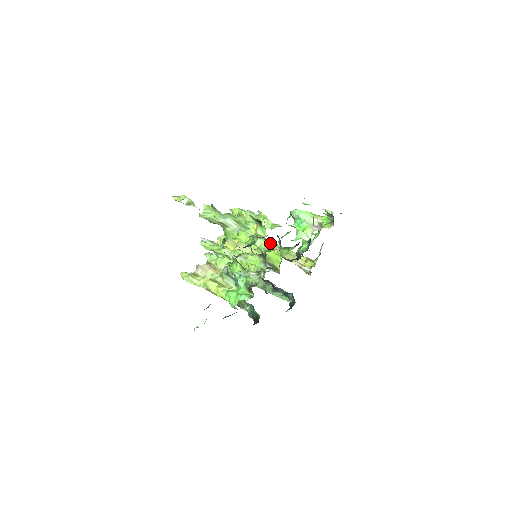
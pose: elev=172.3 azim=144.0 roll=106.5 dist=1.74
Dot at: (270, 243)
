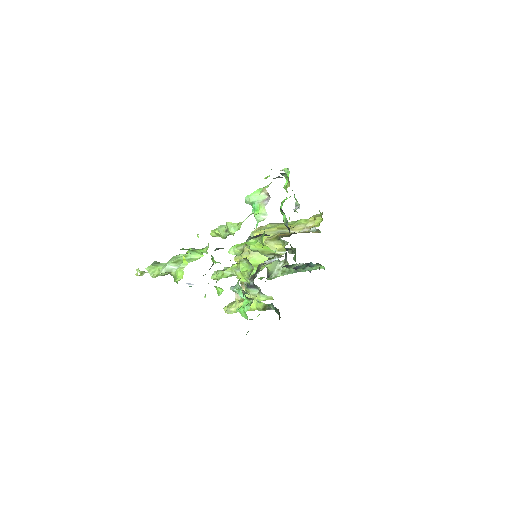
Dot at: (238, 246)
